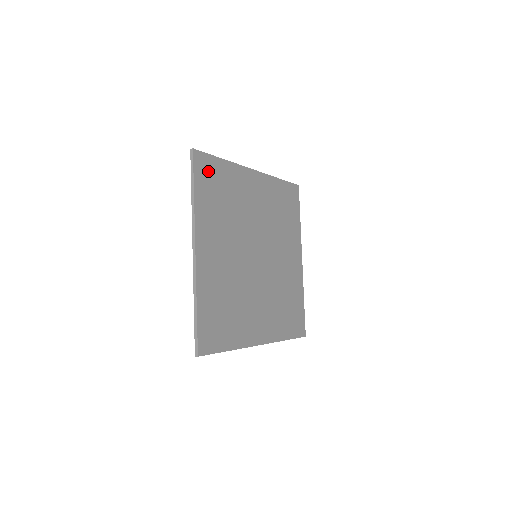
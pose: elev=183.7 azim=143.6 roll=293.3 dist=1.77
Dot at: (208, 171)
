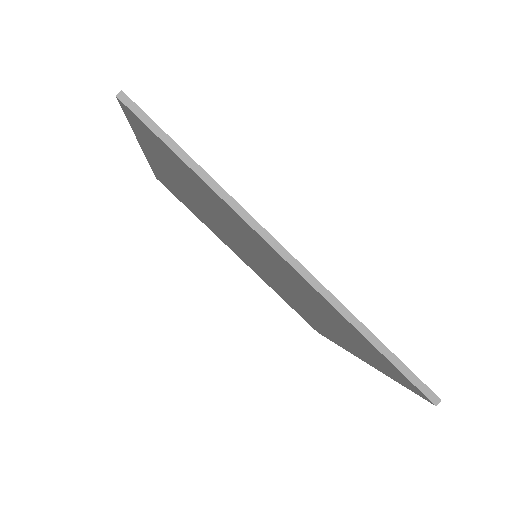
Dot at: occluded
